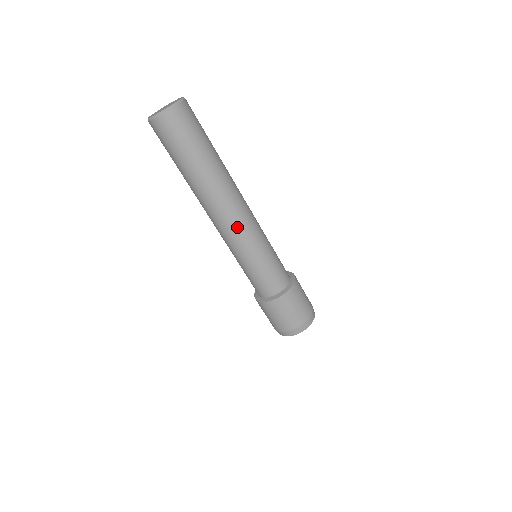
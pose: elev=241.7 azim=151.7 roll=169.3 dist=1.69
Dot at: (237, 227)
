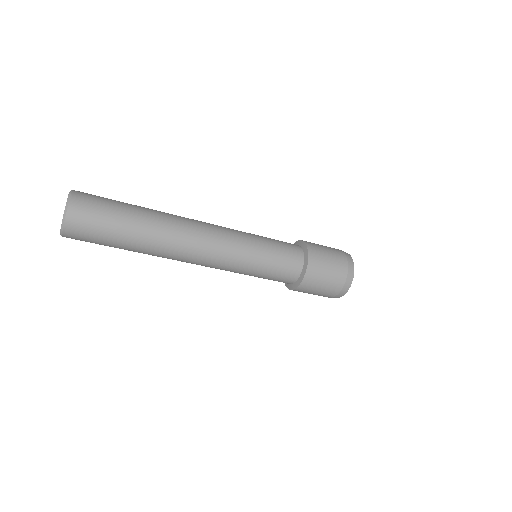
Dot at: (213, 256)
